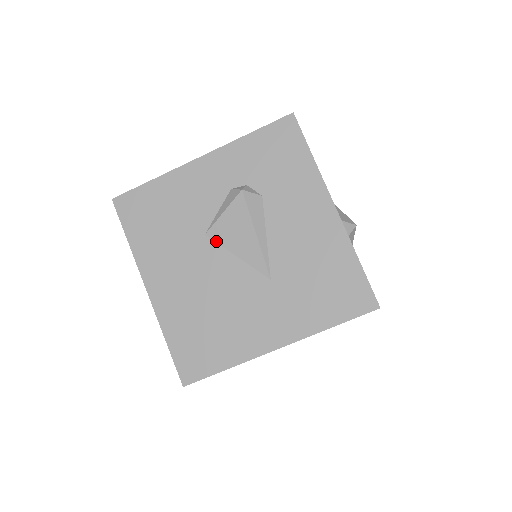
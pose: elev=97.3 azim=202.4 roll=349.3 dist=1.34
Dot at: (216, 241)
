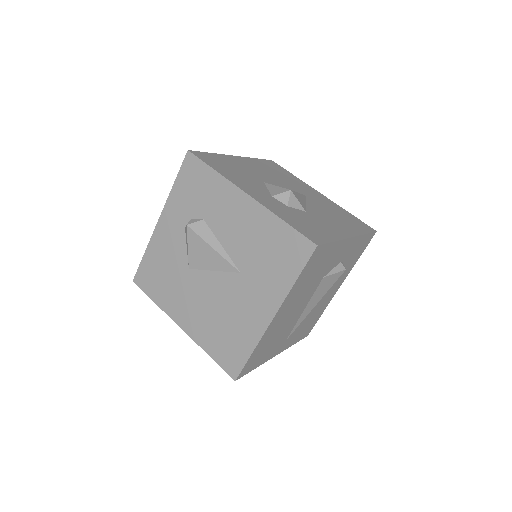
Dot at: (197, 269)
